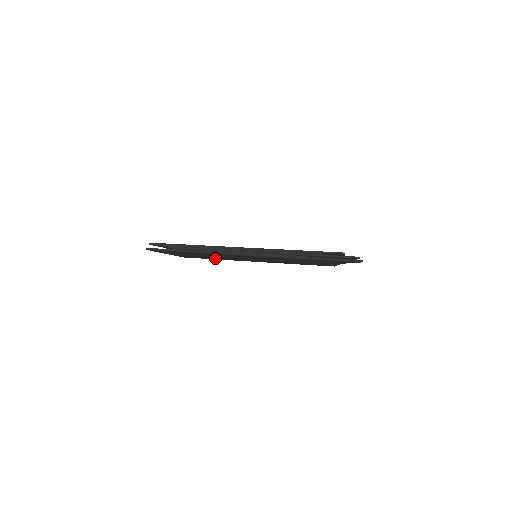
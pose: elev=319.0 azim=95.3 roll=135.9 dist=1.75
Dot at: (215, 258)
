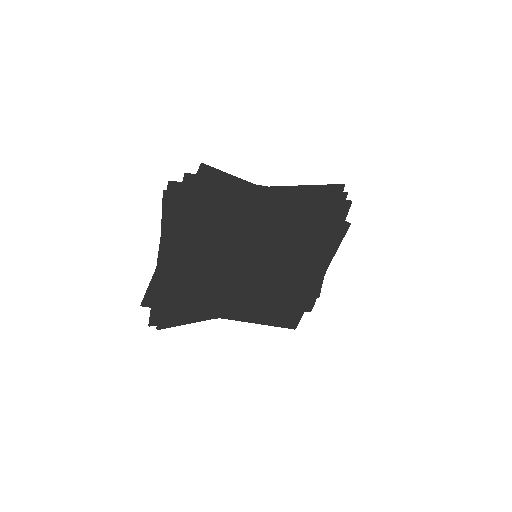
Dot at: (201, 296)
